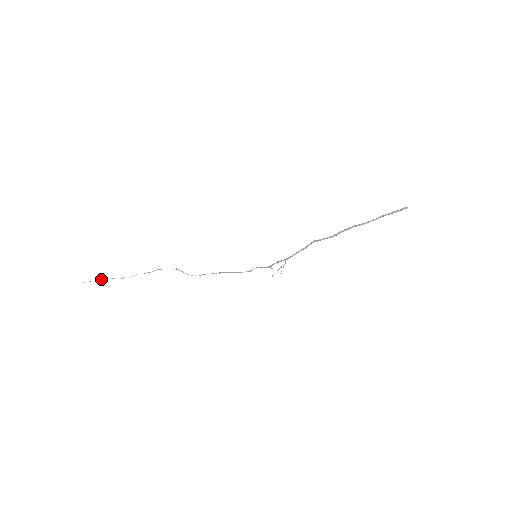
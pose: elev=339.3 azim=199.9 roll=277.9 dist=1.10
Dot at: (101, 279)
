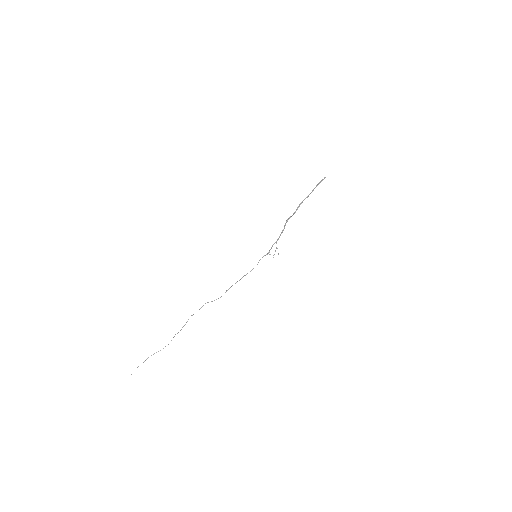
Dot at: (146, 359)
